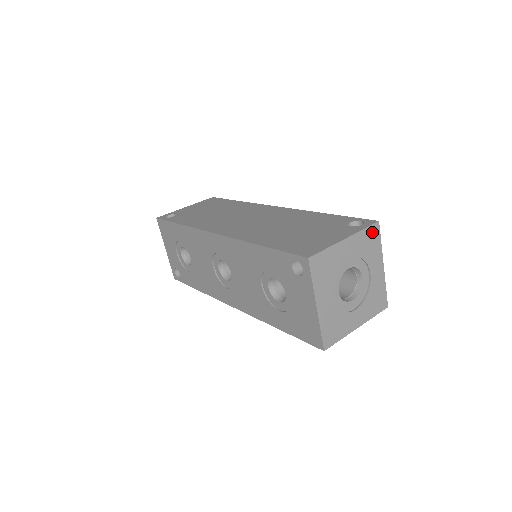
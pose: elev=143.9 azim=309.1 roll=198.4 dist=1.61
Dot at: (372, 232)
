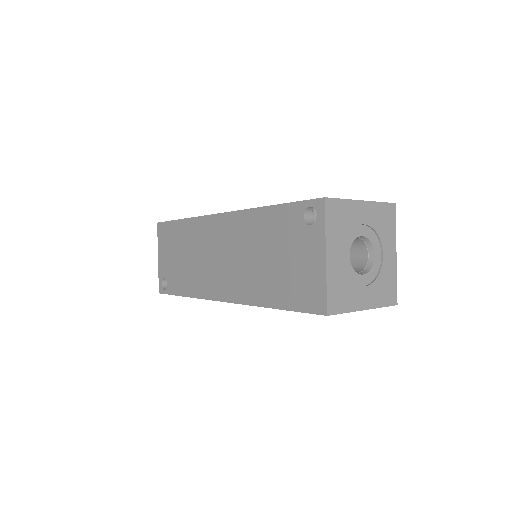
Dot at: (331, 212)
